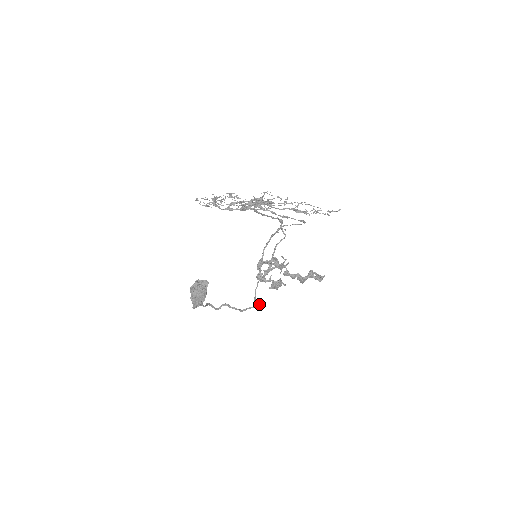
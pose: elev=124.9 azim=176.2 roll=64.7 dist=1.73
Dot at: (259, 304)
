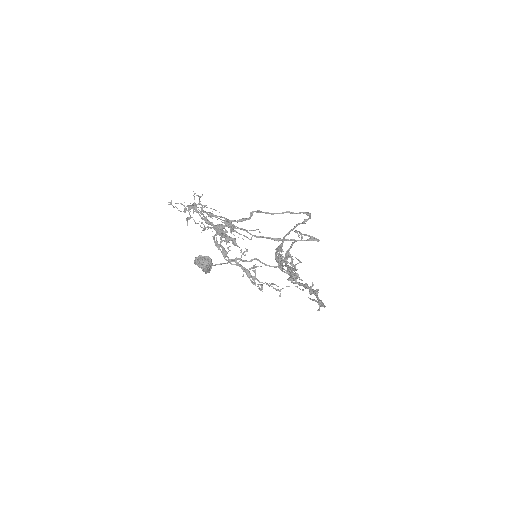
Dot at: occluded
